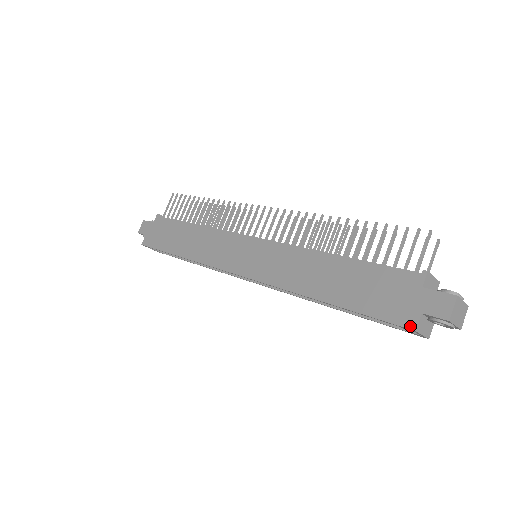
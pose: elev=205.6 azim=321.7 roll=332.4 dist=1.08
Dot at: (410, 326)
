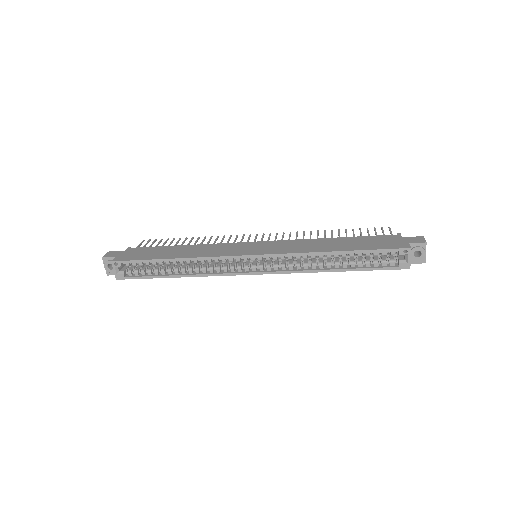
Dot at: (406, 247)
